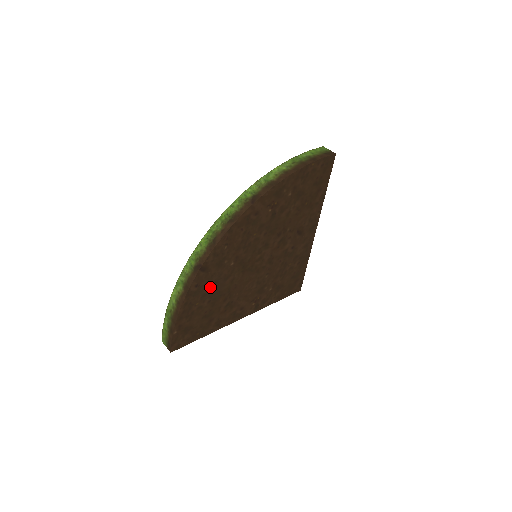
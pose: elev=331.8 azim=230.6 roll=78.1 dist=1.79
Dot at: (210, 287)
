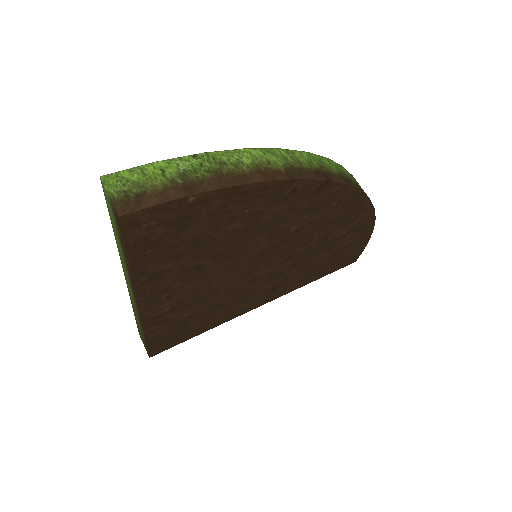
Dot at: (270, 216)
